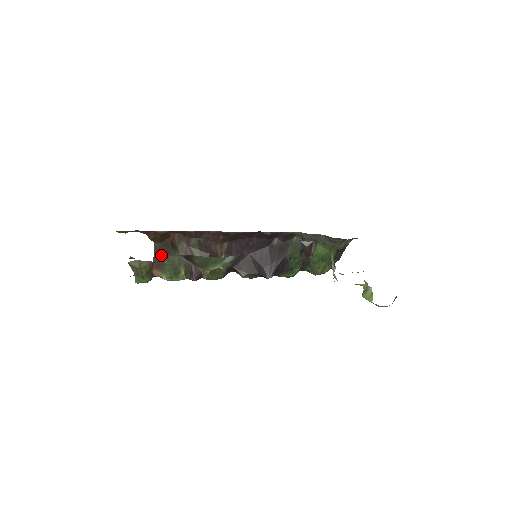
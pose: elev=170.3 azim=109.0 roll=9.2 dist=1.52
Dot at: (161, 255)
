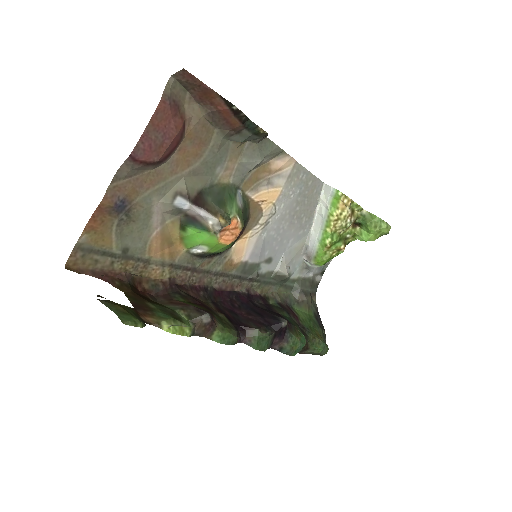
Dot at: (141, 302)
